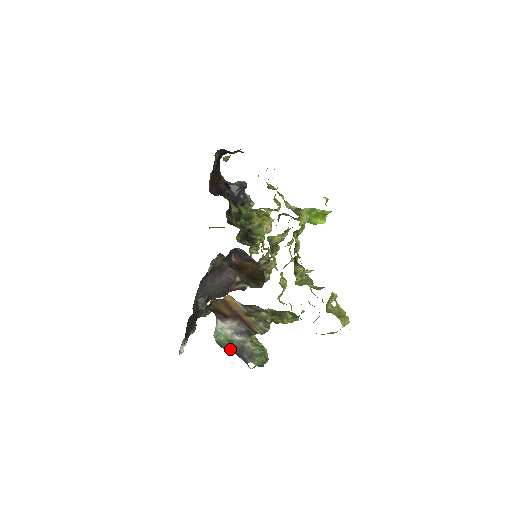
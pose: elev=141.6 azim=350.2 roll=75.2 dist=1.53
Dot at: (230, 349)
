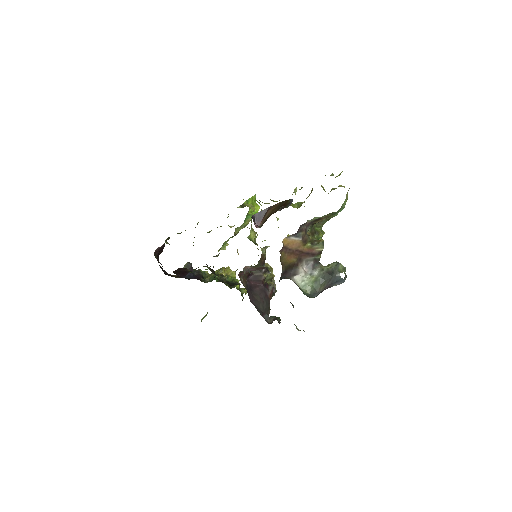
Dot at: (322, 286)
